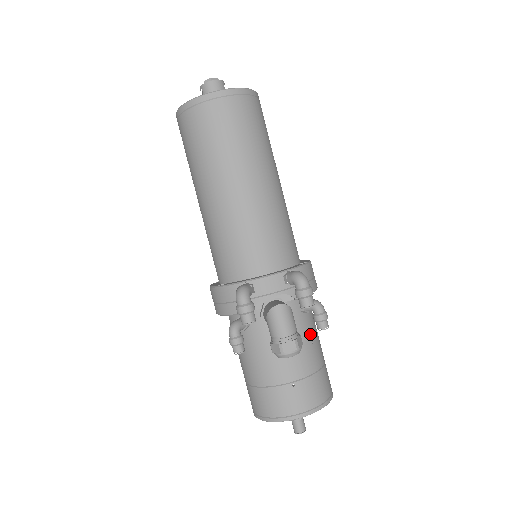
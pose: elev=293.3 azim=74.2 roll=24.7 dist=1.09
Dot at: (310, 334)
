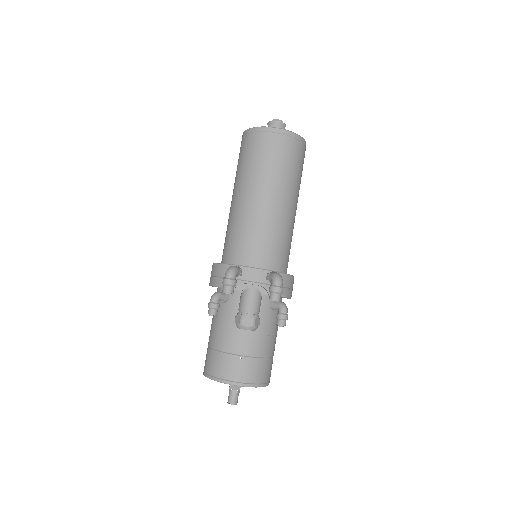
Dot at: (270, 328)
